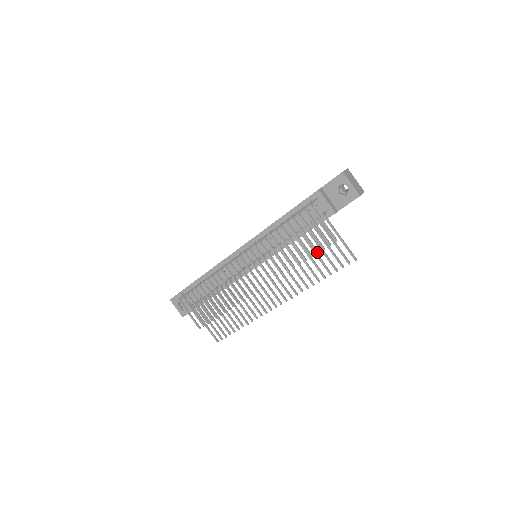
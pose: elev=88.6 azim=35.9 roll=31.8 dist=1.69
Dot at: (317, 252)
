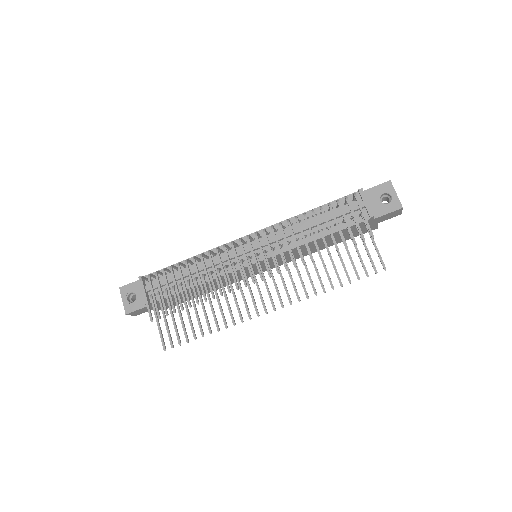
Dot at: (347, 246)
